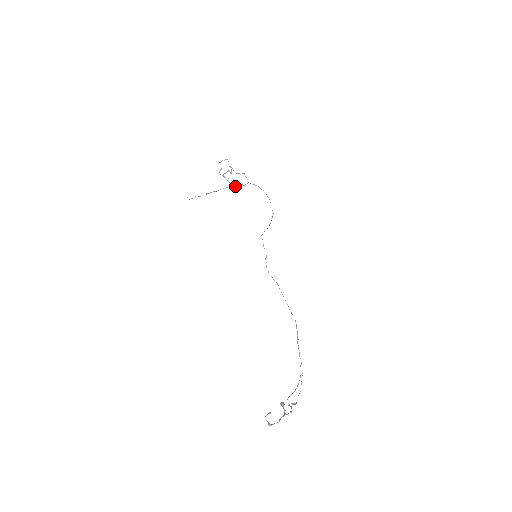
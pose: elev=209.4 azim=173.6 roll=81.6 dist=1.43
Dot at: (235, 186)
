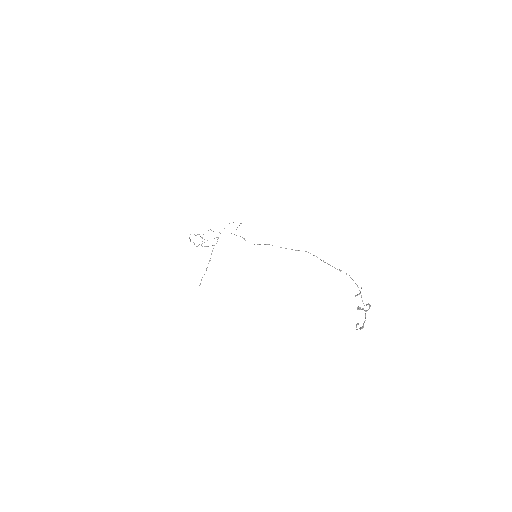
Dot at: occluded
